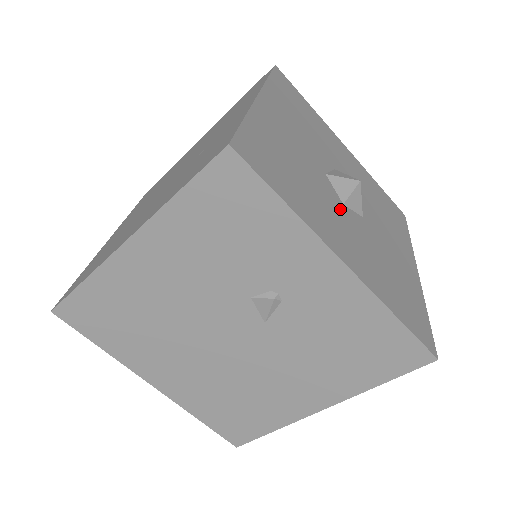
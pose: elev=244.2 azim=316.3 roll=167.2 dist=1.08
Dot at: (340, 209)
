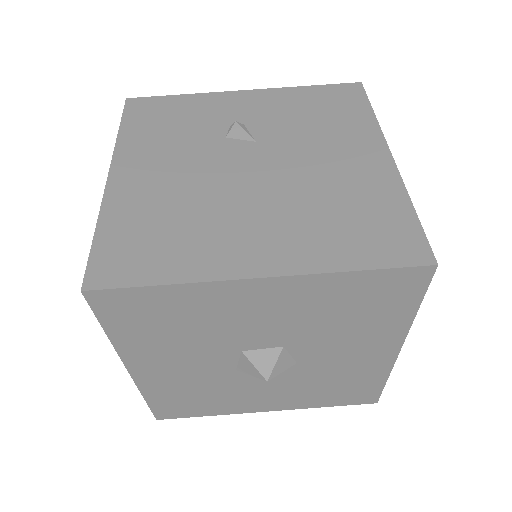
Dot at: occluded
